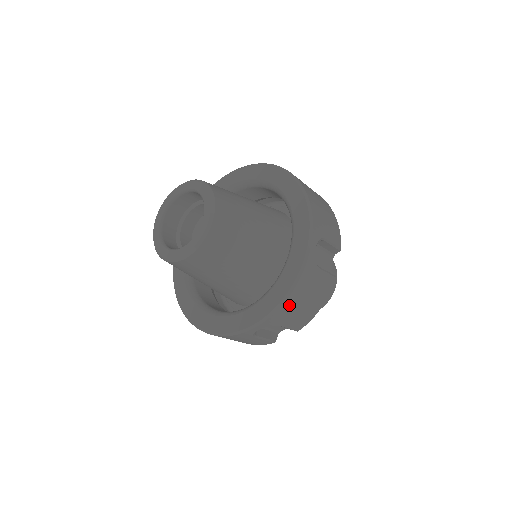
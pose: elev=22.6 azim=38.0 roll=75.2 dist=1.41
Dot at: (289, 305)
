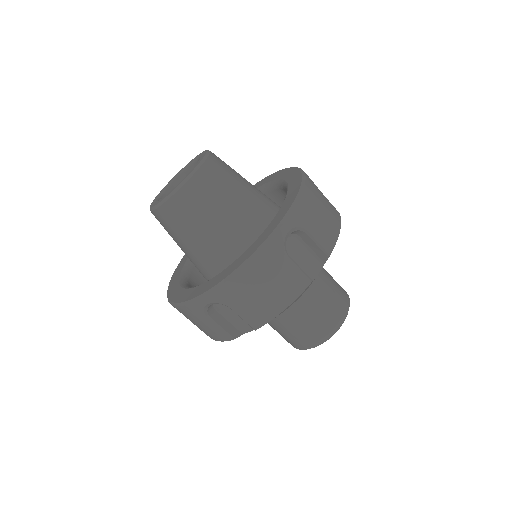
Dot at: (241, 282)
